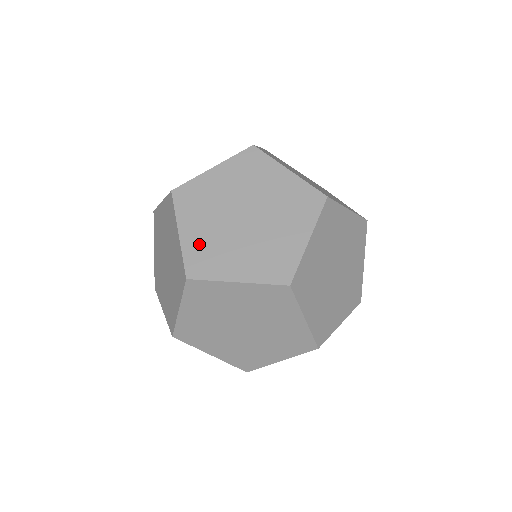
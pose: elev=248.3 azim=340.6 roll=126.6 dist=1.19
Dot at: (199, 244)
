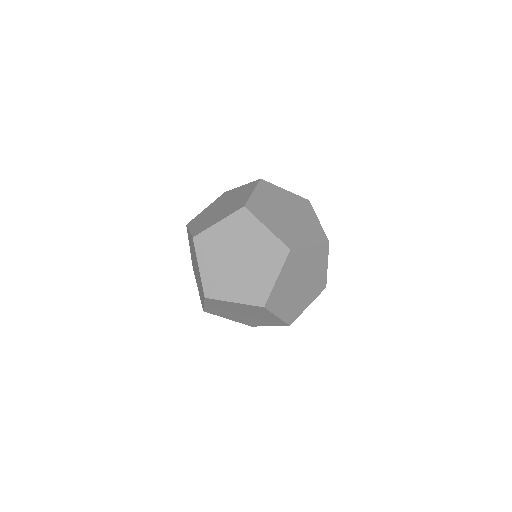
Dot at: (211, 276)
